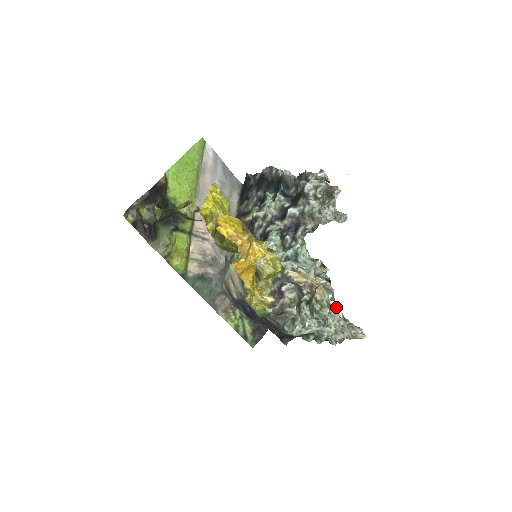
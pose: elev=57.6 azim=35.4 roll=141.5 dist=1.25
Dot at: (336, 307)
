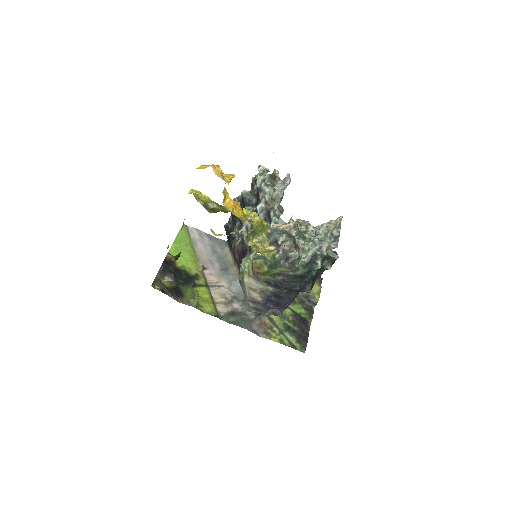
Dot at: occluded
